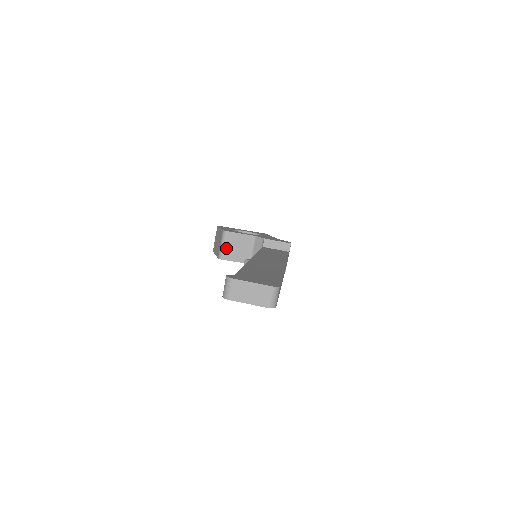
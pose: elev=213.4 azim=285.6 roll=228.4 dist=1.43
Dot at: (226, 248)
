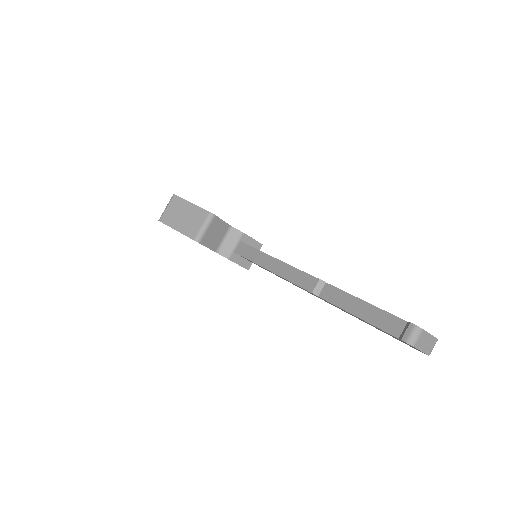
Dot at: (207, 232)
